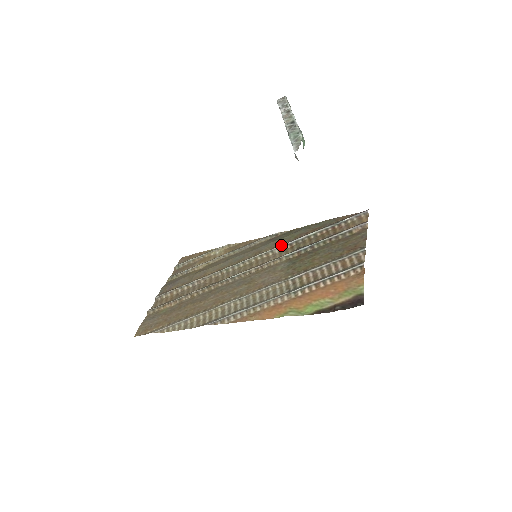
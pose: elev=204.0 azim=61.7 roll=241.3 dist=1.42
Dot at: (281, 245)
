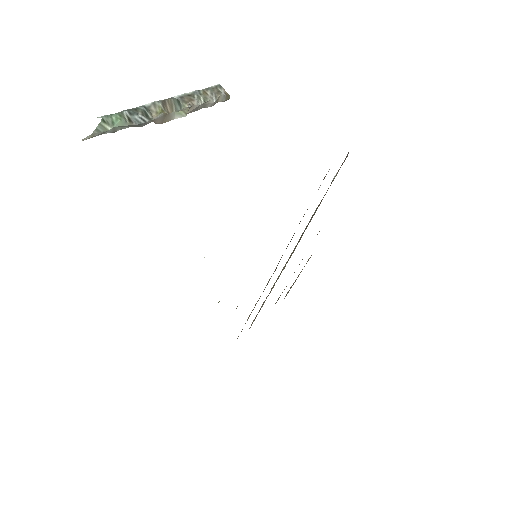
Dot at: (300, 238)
